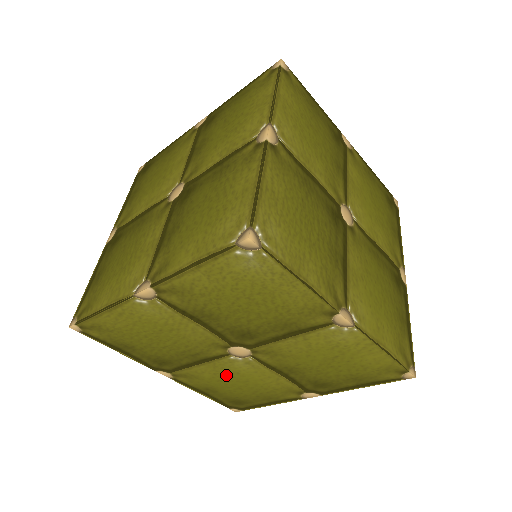
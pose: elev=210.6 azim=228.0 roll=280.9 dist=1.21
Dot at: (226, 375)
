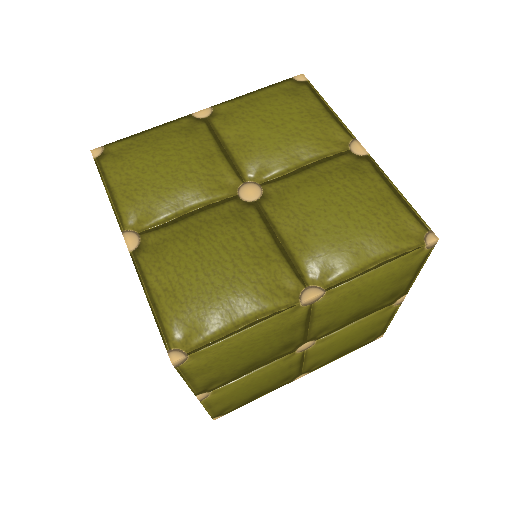
Dot at: (329, 349)
